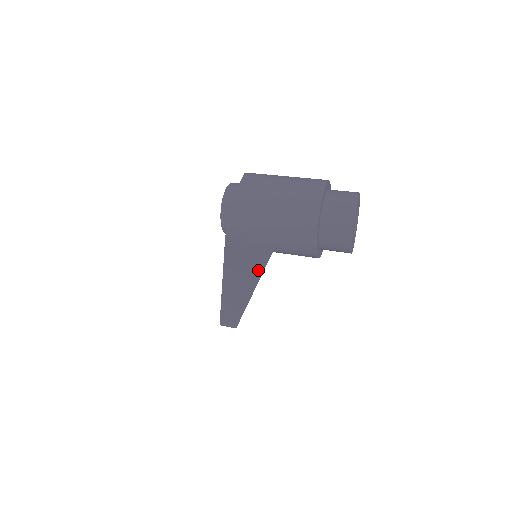
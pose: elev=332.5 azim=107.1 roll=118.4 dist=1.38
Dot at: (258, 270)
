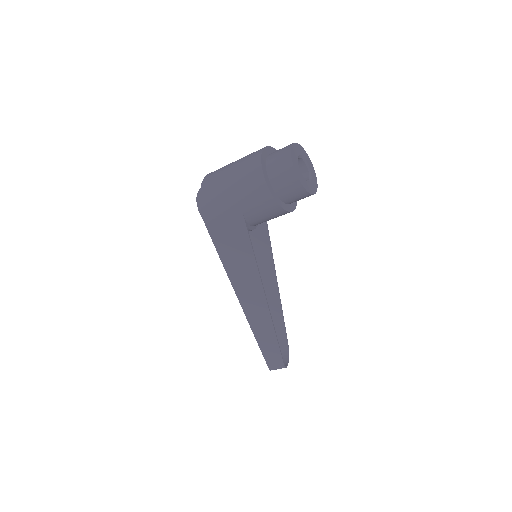
Dot at: (249, 253)
